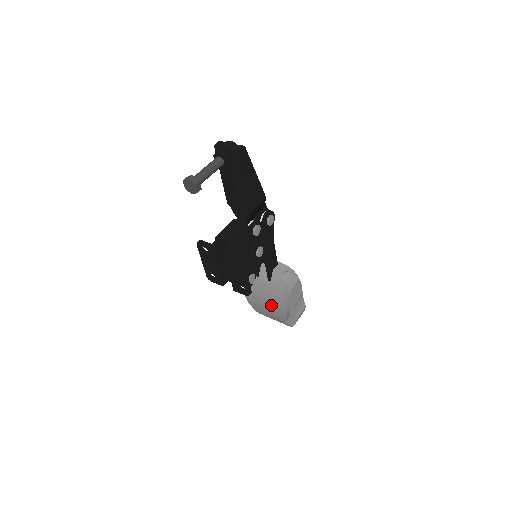
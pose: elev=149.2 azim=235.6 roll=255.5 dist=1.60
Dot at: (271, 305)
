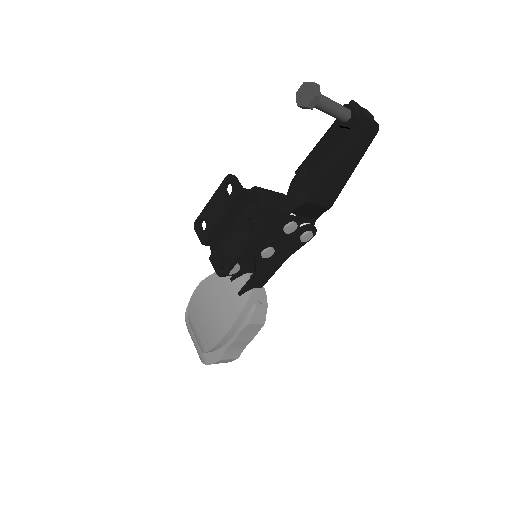
Dot at: (212, 321)
